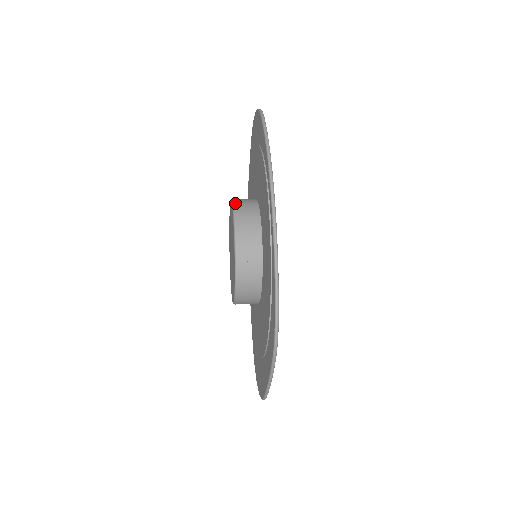
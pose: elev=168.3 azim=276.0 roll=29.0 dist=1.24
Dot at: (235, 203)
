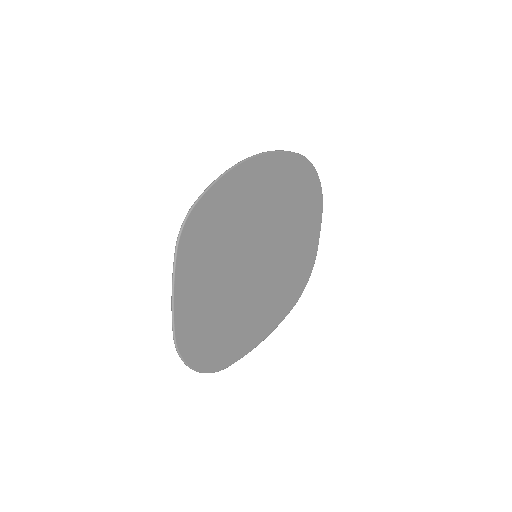
Dot at: occluded
